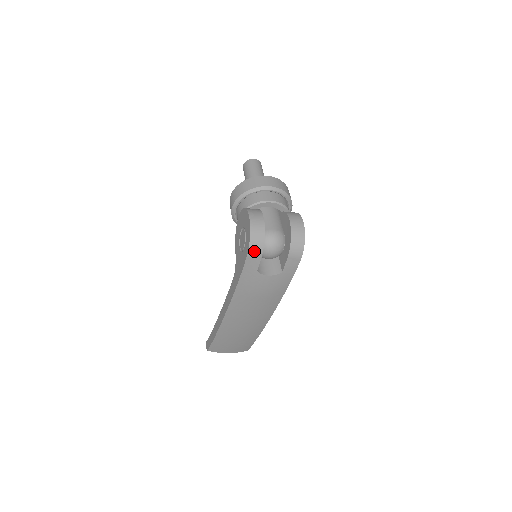
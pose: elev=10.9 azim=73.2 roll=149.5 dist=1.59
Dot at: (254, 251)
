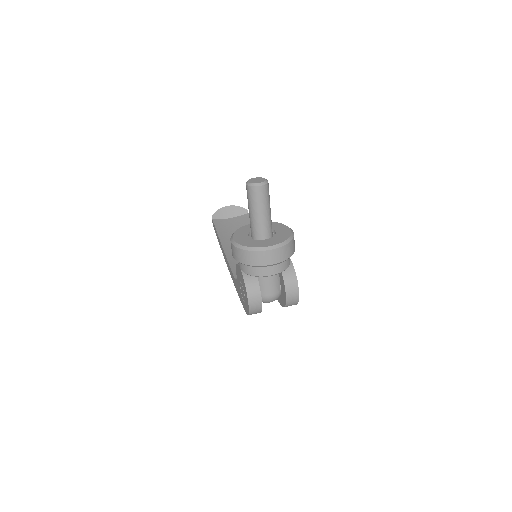
Dot at: occluded
